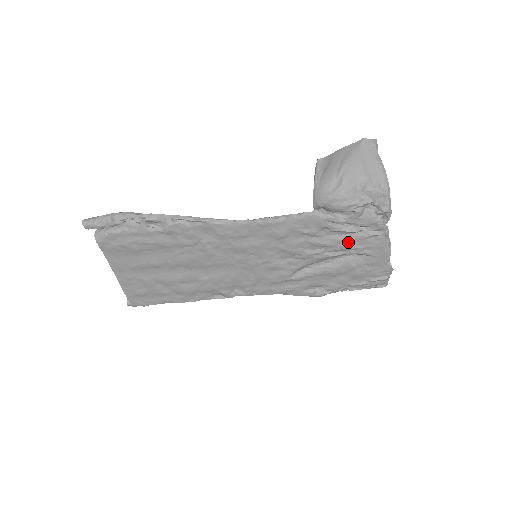
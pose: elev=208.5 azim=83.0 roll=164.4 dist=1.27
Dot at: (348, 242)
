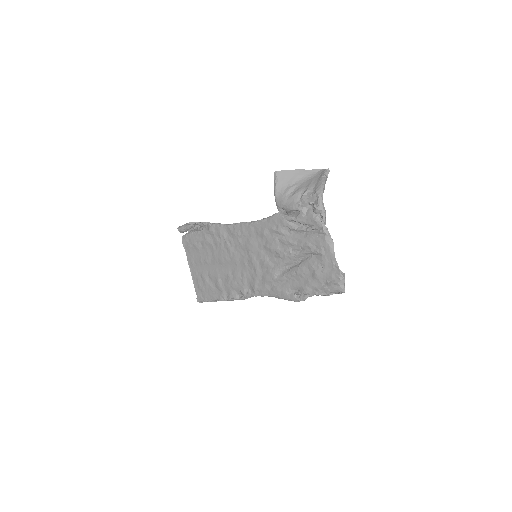
Dot at: (303, 240)
